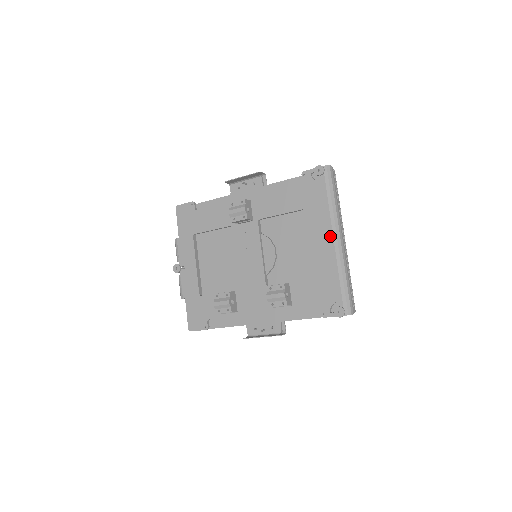
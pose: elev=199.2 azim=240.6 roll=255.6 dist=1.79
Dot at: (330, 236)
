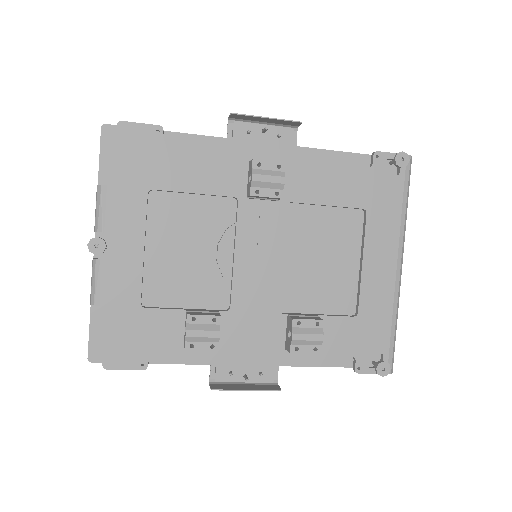
Dot at: (393, 260)
